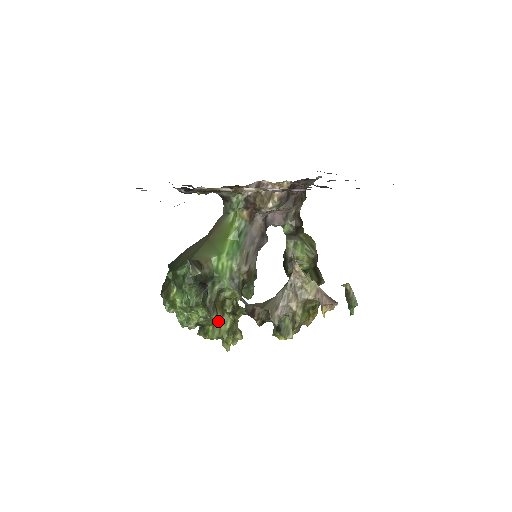
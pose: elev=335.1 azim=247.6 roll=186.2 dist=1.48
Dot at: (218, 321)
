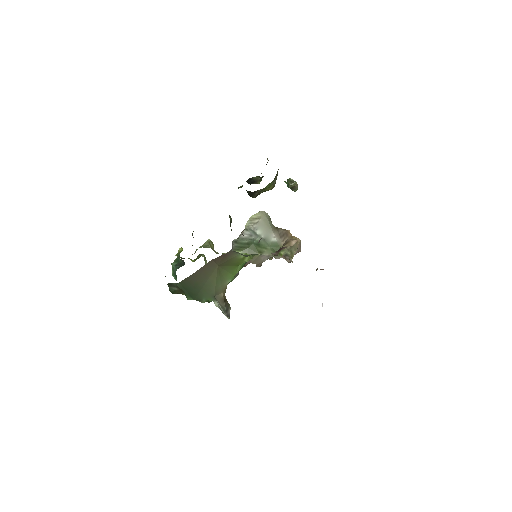
Dot at: occluded
